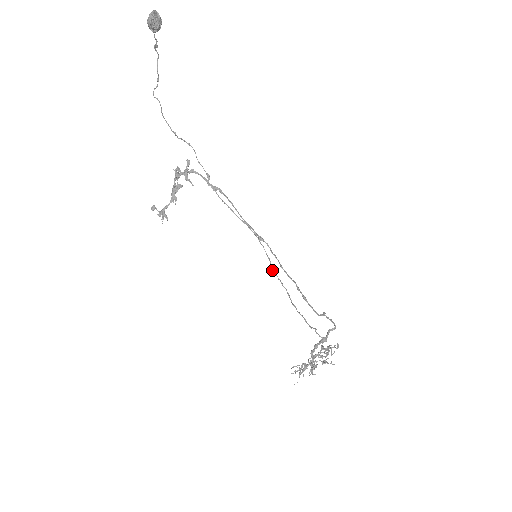
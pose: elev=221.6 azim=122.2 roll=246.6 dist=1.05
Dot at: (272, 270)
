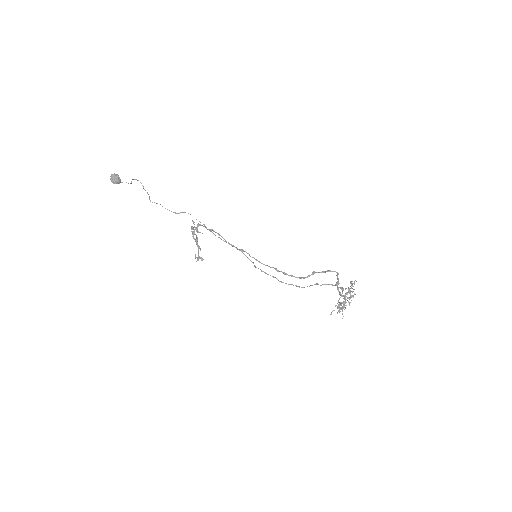
Dot at: occluded
